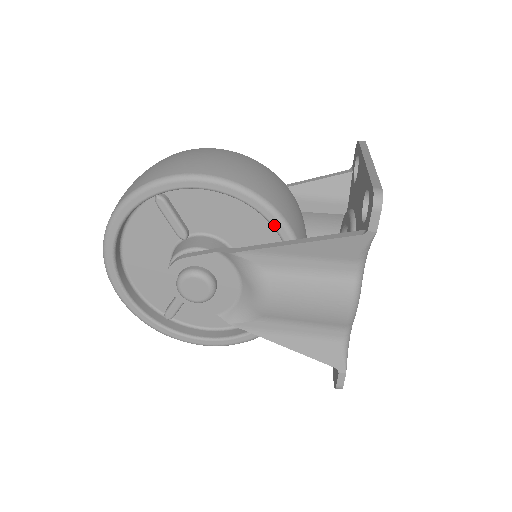
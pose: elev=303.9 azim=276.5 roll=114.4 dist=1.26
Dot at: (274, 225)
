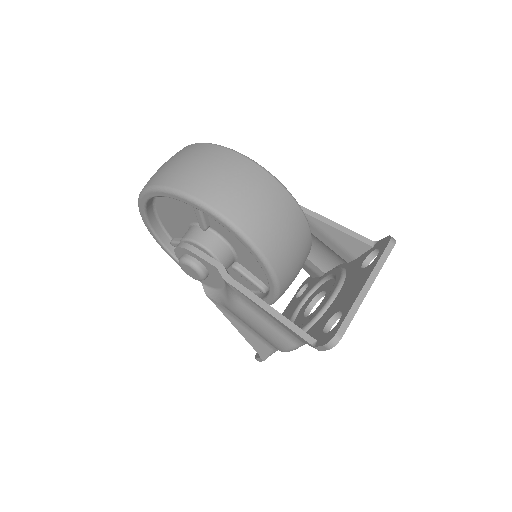
Dot at: (267, 278)
